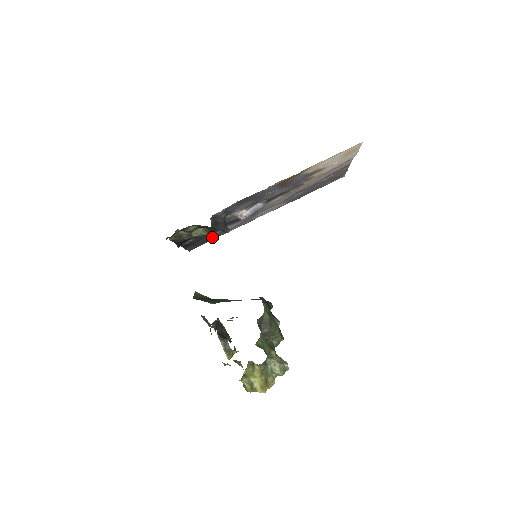
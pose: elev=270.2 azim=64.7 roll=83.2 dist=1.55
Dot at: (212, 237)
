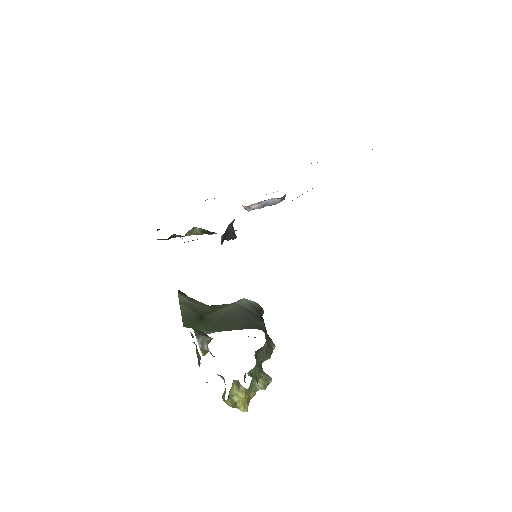
Dot at: occluded
